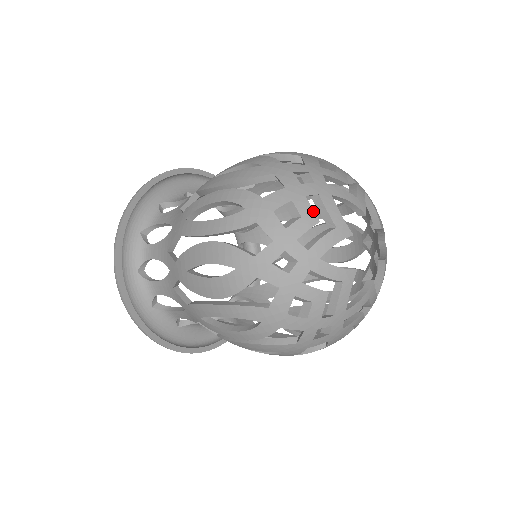
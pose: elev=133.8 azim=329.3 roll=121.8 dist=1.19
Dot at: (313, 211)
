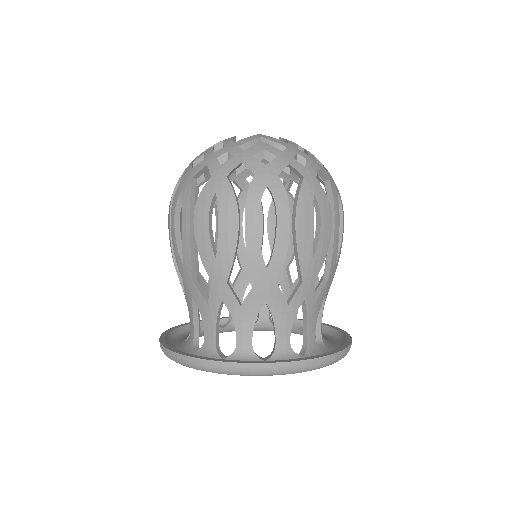
Dot at: (205, 151)
